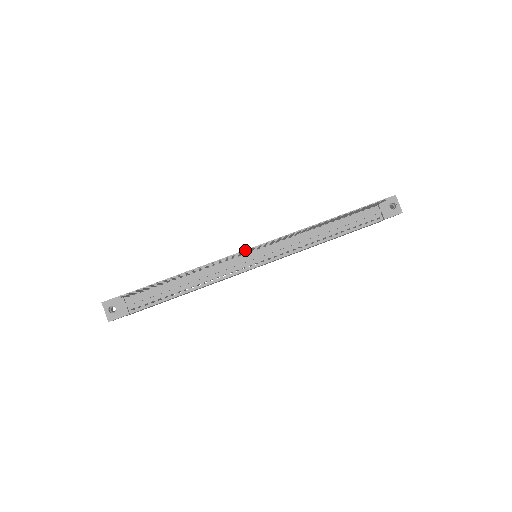
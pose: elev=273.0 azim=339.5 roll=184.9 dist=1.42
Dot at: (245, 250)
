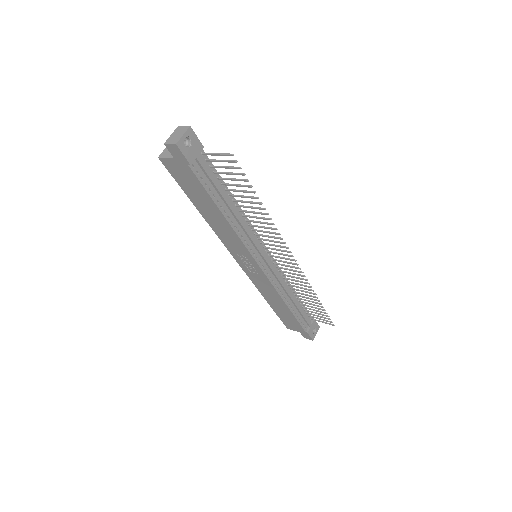
Dot at: occluded
